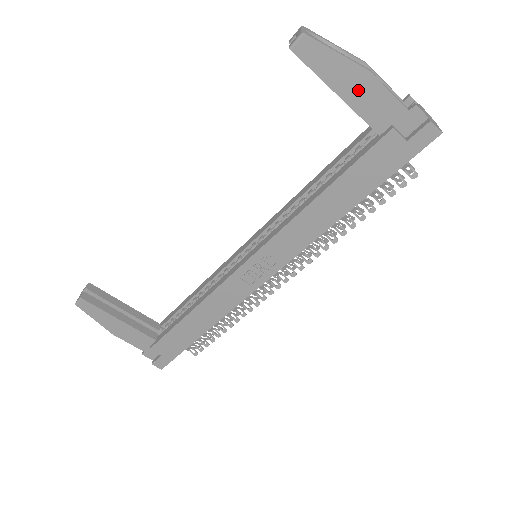
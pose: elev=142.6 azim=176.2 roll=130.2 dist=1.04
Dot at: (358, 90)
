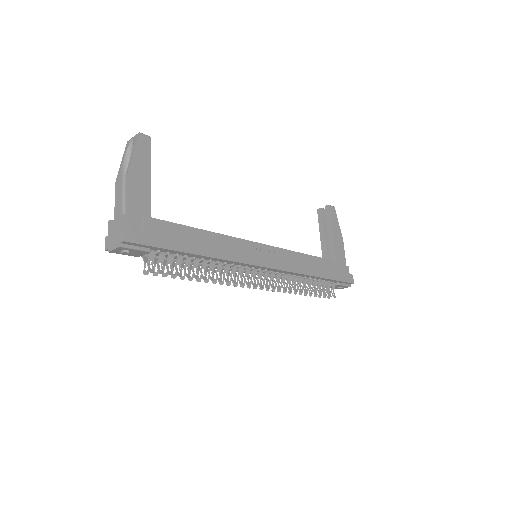
Dot at: (338, 240)
